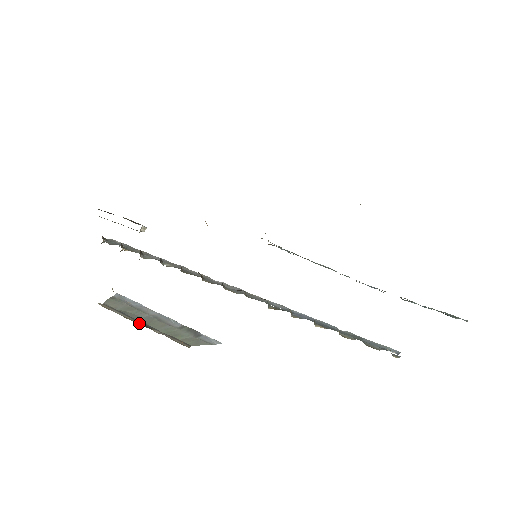
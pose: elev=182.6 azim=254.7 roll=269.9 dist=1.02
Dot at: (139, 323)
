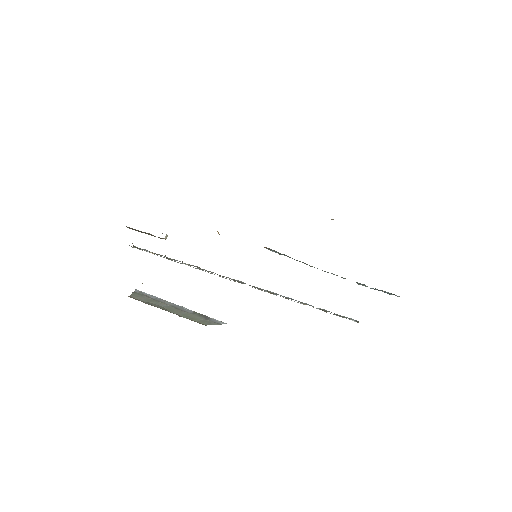
Dot at: occluded
